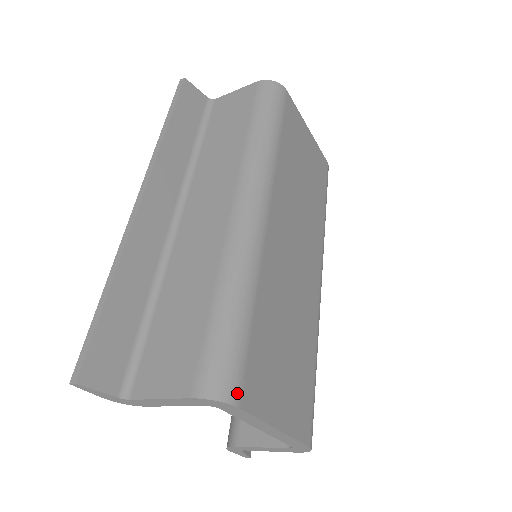
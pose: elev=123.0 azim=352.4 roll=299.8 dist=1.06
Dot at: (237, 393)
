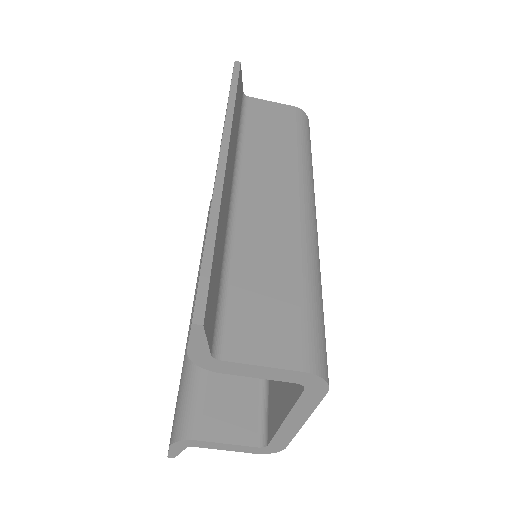
Dot at: (328, 378)
